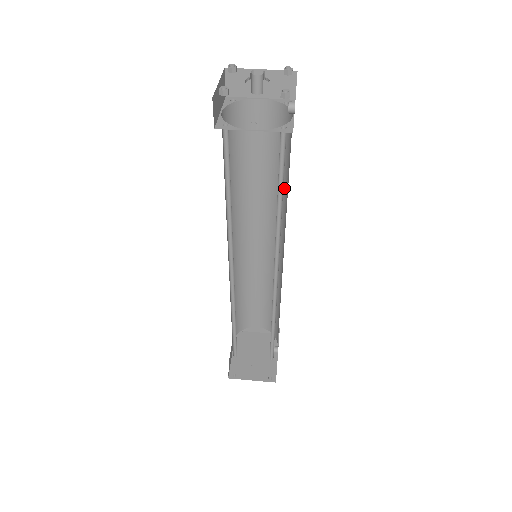
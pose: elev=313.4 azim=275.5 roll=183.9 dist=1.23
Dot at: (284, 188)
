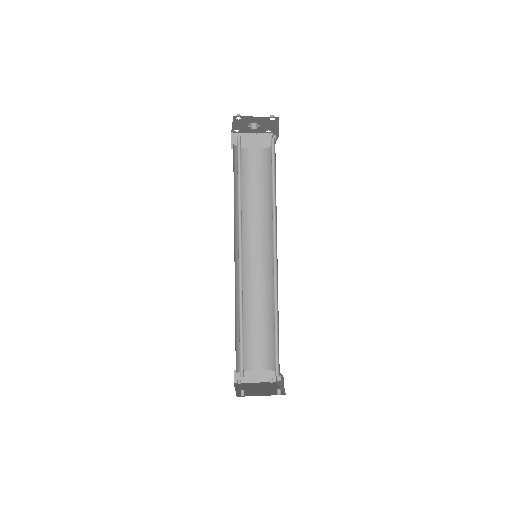
Dot at: occluded
